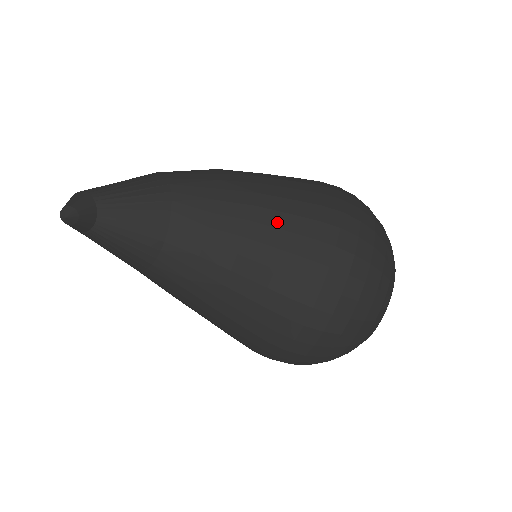
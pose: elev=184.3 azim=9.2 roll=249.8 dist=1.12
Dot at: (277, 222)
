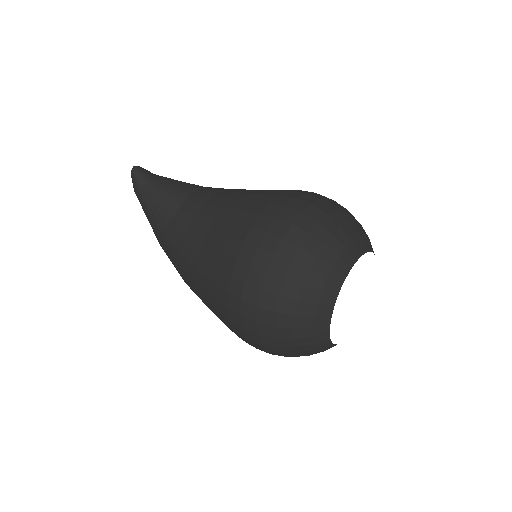
Dot at: occluded
